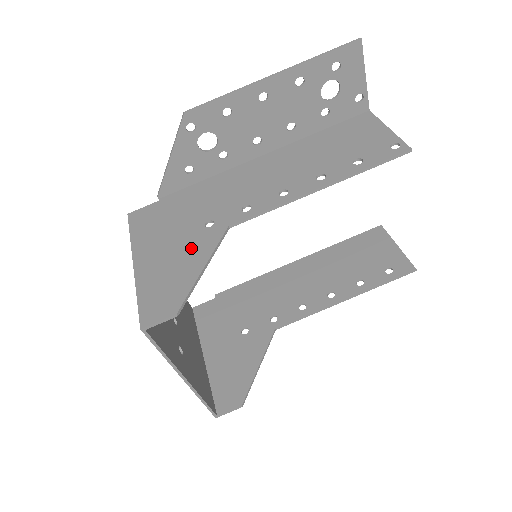
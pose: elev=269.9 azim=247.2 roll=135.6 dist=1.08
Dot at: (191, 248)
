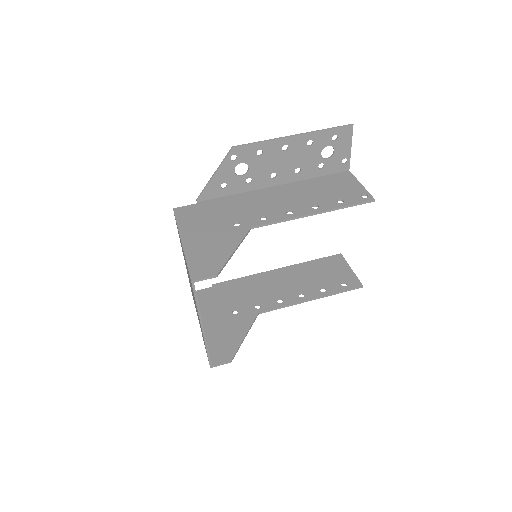
Dot at: (225, 237)
